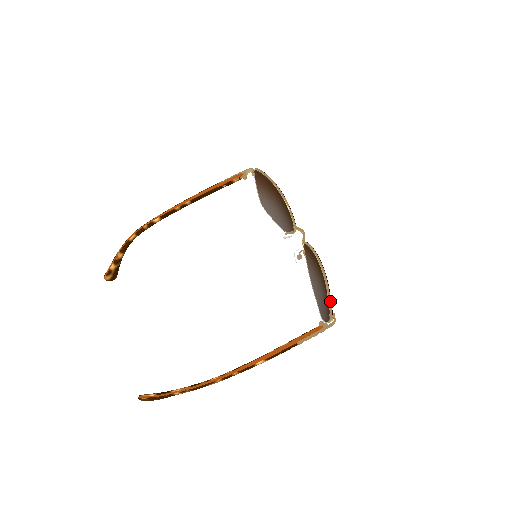
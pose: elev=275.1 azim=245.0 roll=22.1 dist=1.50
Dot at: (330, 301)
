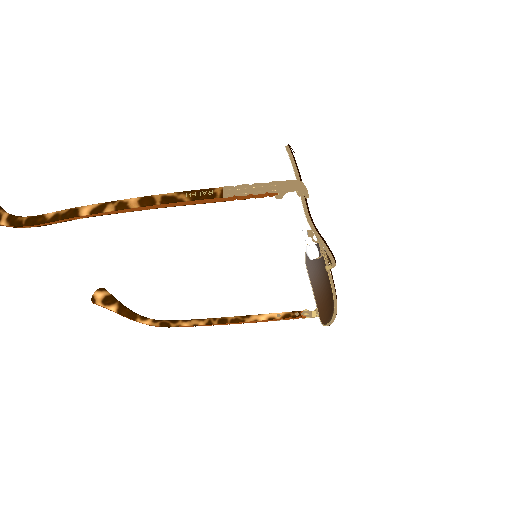
Dot at: occluded
